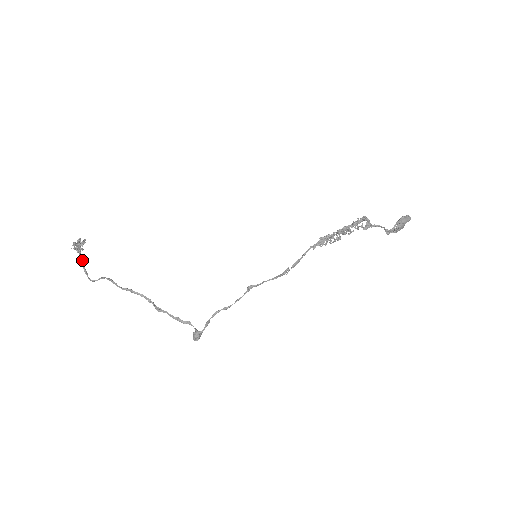
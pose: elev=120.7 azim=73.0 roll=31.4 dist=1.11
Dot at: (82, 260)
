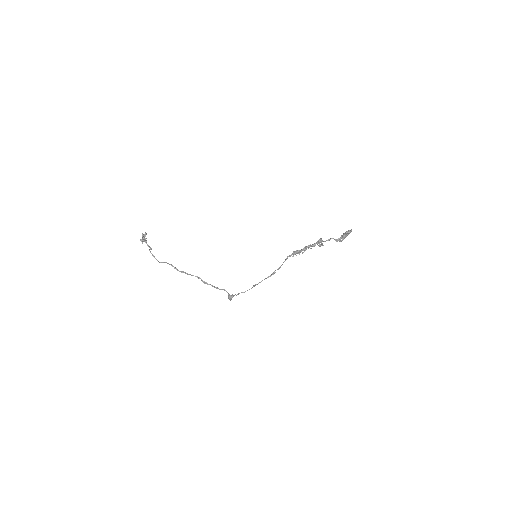
Dot at: occluded
